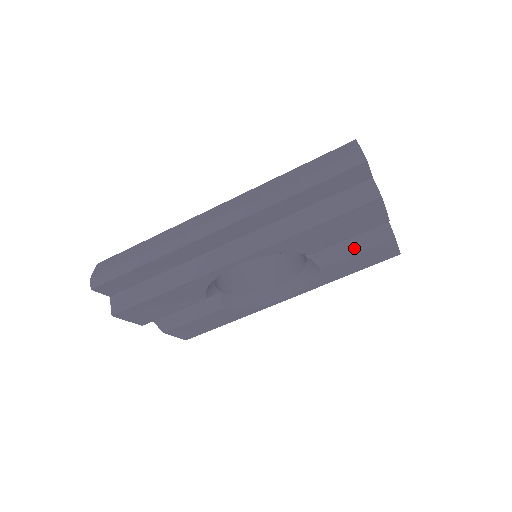
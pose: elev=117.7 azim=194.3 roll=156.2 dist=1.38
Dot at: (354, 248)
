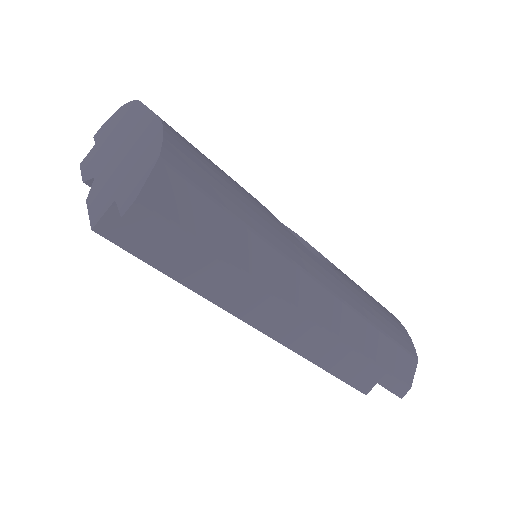
Dot at: occluded
